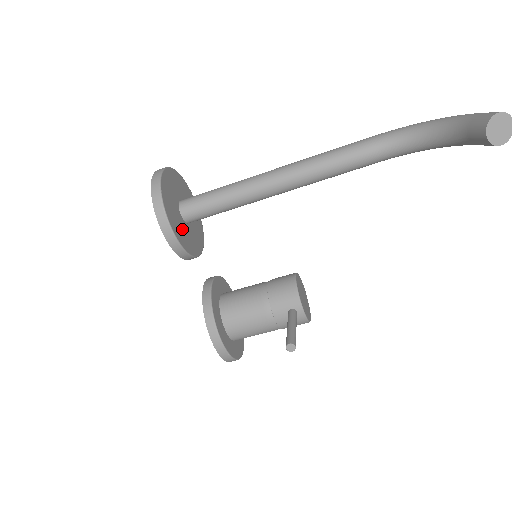
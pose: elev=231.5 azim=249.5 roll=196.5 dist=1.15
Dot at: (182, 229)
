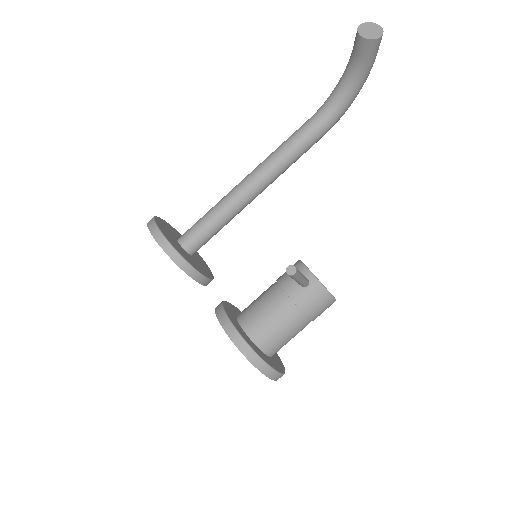
Dot at: (180, 249)
